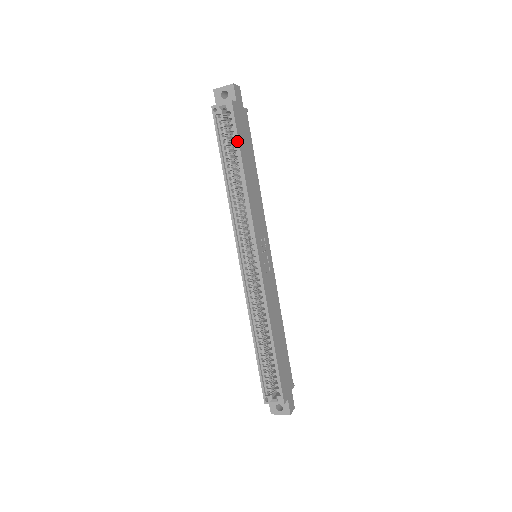
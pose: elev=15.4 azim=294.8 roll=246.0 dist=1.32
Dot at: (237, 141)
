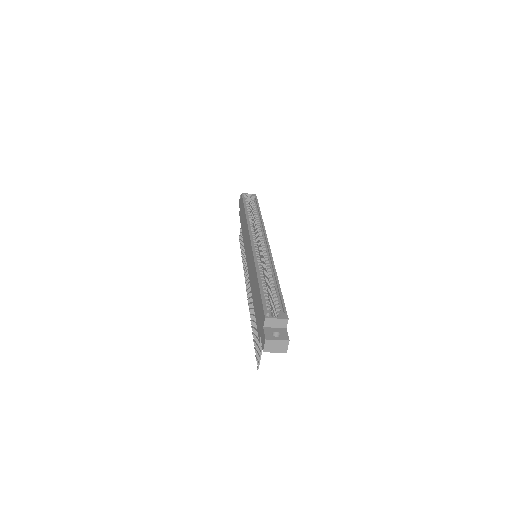
Dot at: (258, 204)
